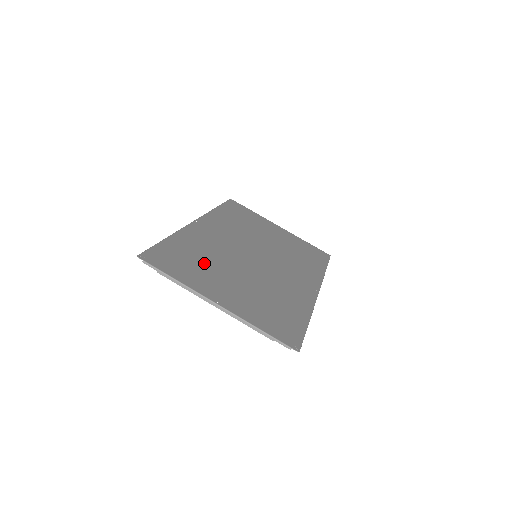
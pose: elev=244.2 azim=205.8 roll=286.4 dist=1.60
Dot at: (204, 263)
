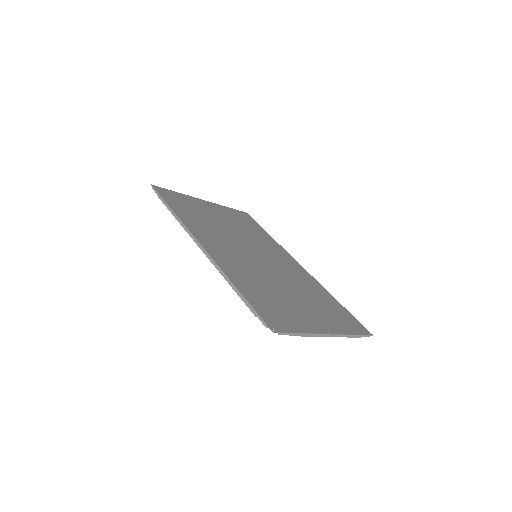
Dot at: (275, 297)
